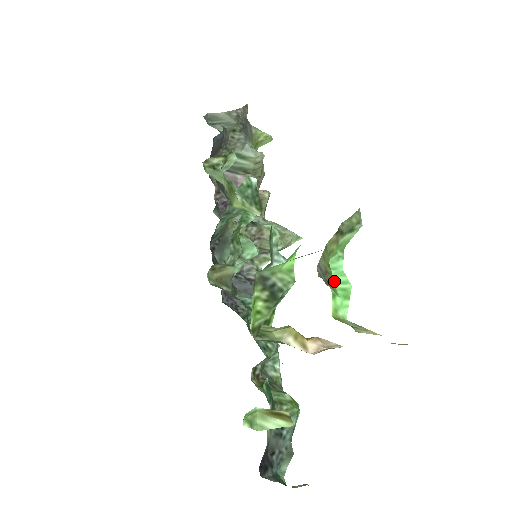
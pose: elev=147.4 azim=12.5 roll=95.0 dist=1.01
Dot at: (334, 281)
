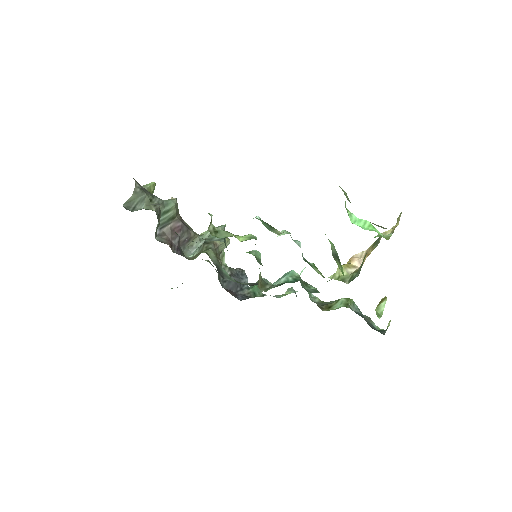
Dot at: (362, 226)
